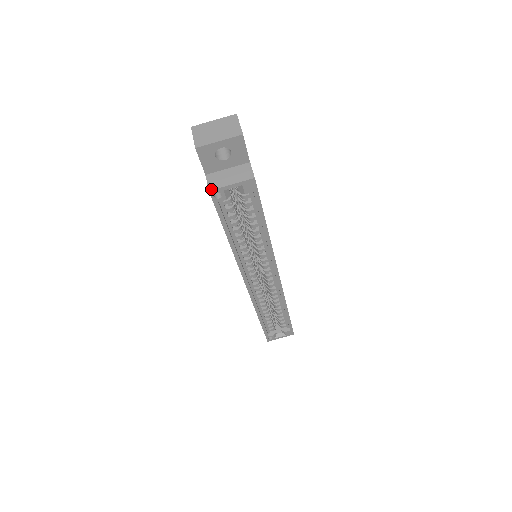
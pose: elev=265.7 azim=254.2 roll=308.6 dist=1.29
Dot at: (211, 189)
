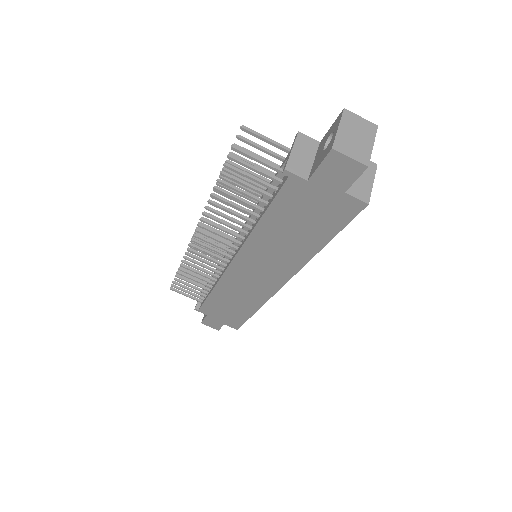
Dot at: (368, 201)
